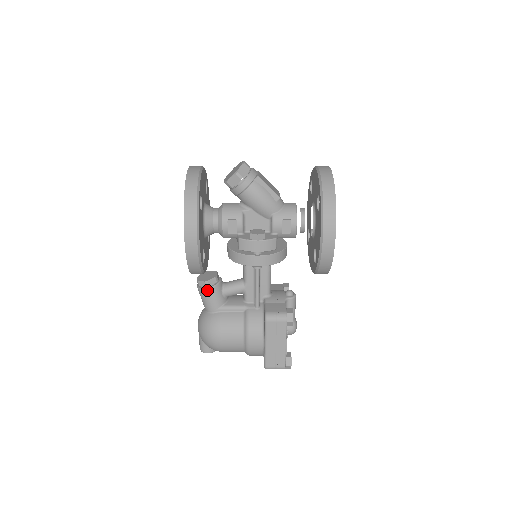
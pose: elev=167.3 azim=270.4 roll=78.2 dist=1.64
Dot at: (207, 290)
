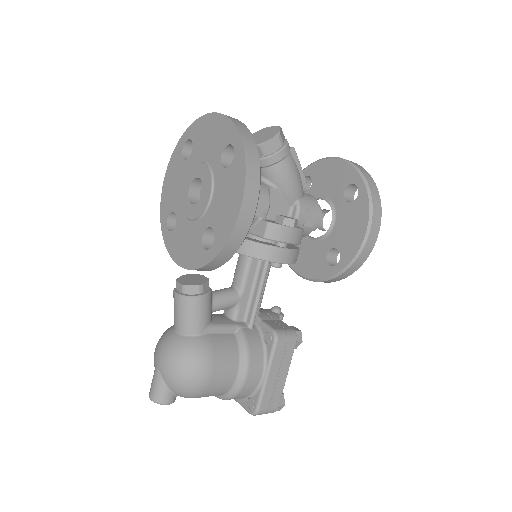
Dot at: (200, 298)
